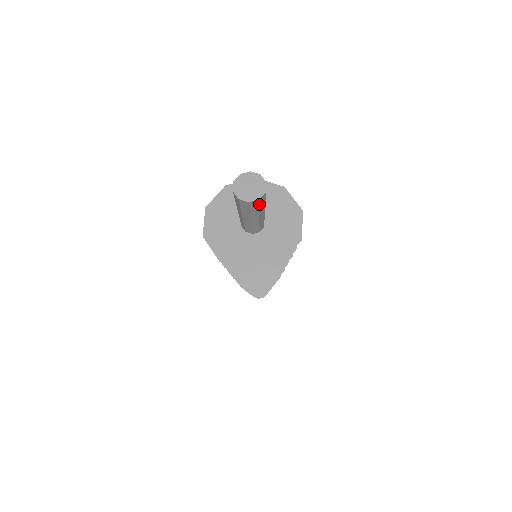
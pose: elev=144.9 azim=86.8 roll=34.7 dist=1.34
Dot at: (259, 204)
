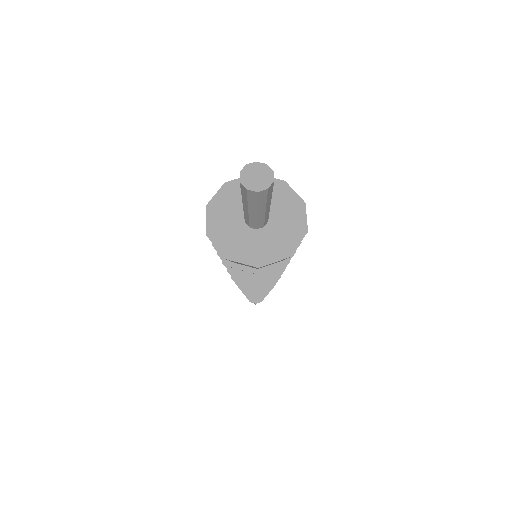
Dot at: (267, 194)
